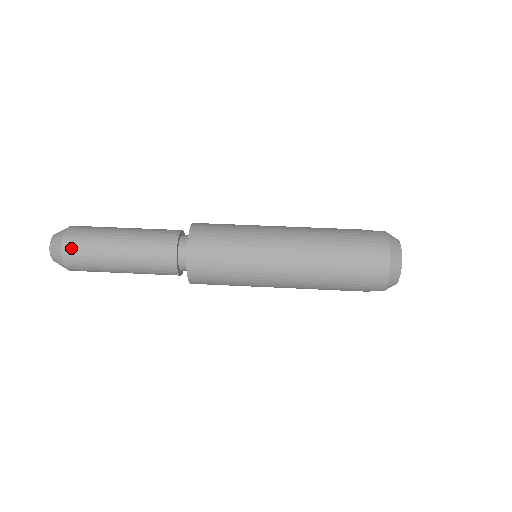
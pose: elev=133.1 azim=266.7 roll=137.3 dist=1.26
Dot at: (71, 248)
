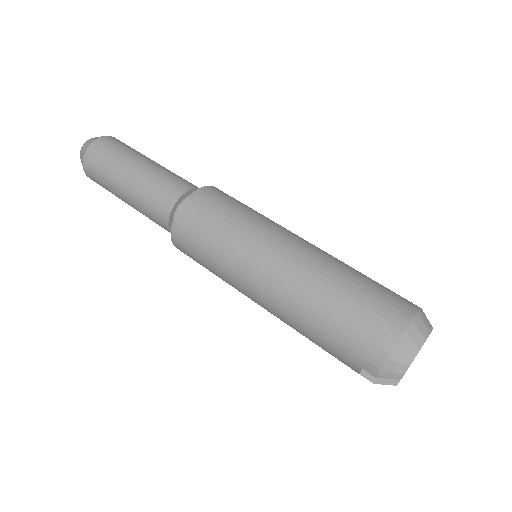
Dot at: (99, 146)
